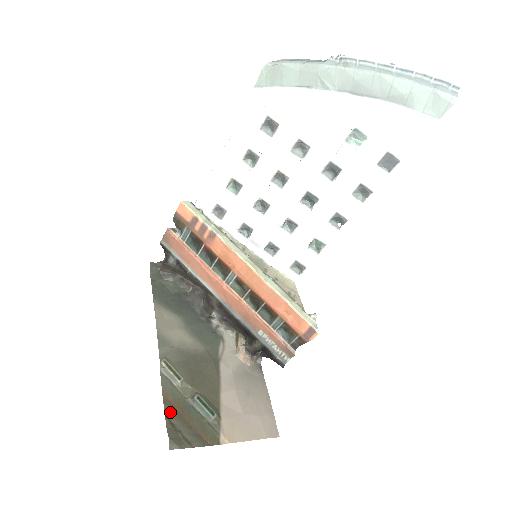
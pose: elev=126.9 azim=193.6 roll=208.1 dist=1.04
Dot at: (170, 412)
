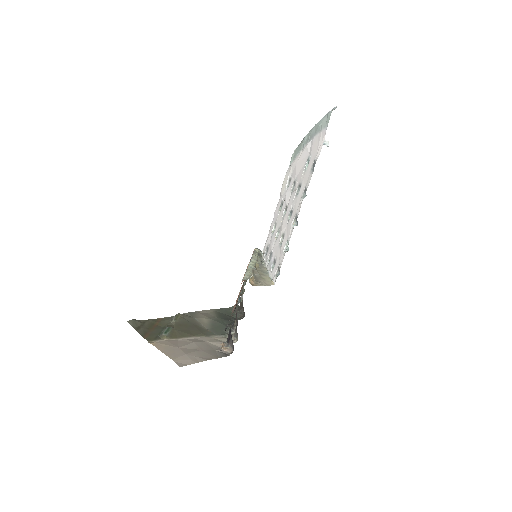
Dot at: (151, 321)
